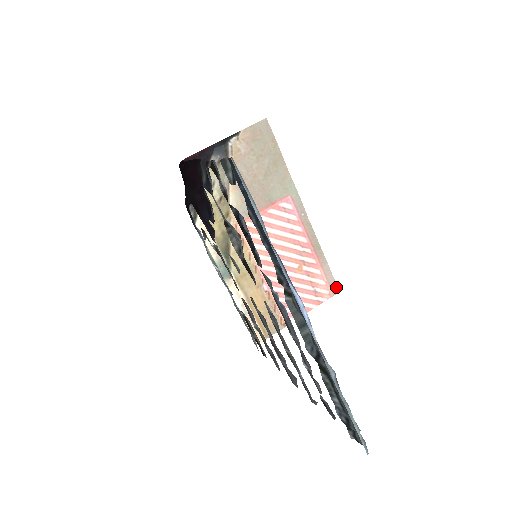
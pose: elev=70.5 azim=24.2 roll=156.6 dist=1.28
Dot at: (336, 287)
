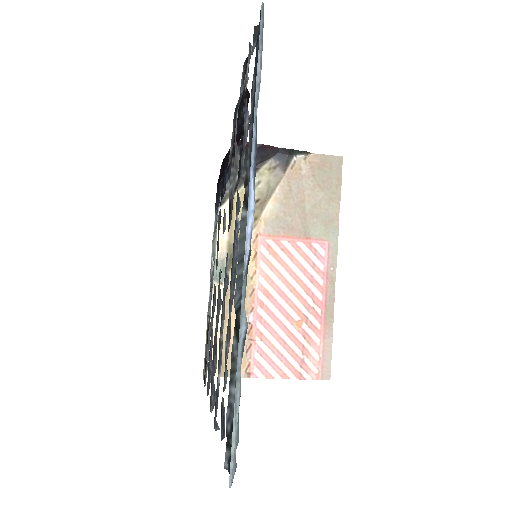
Dot at: (329, 372)
